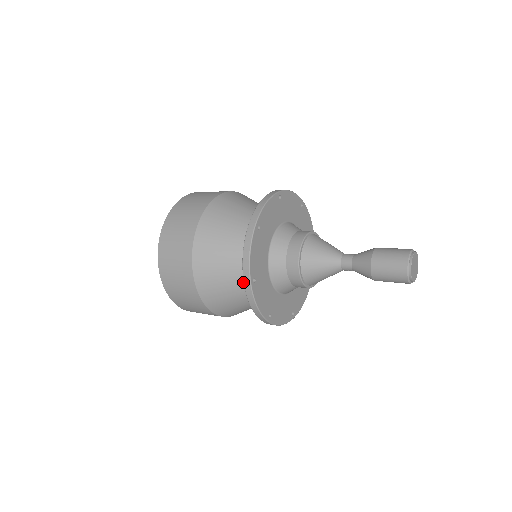
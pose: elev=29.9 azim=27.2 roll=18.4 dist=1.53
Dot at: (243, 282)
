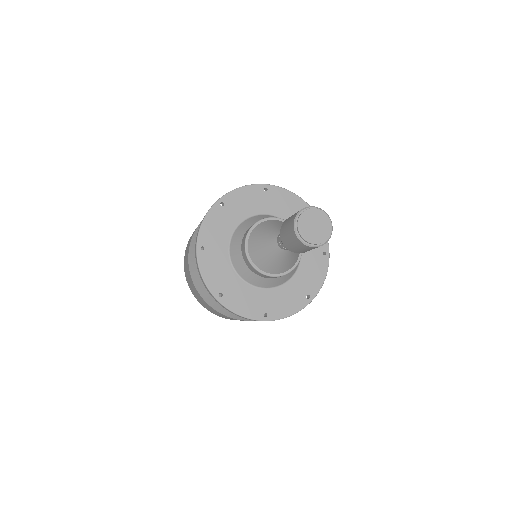
Dot at: occluded
